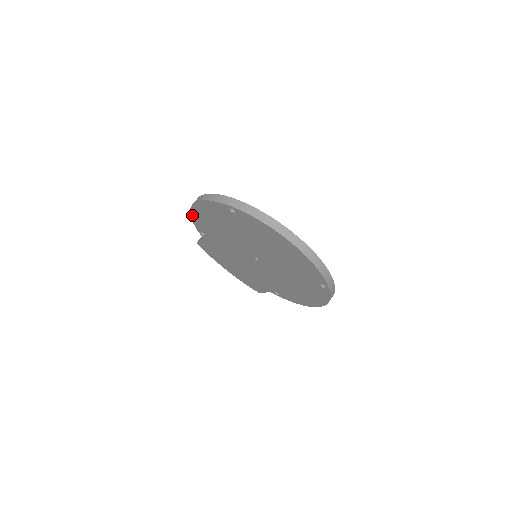
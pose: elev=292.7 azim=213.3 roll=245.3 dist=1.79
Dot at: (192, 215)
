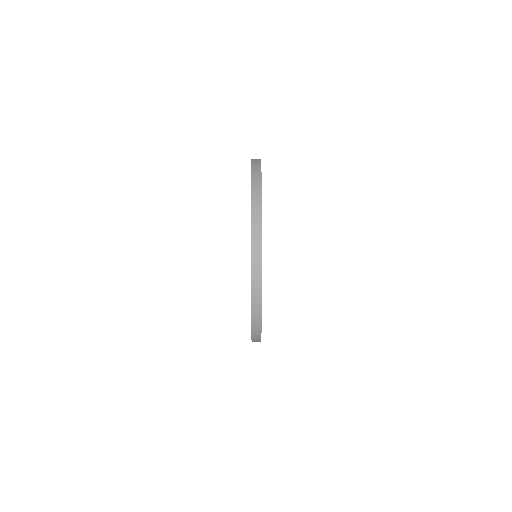
Dot at: occluded
